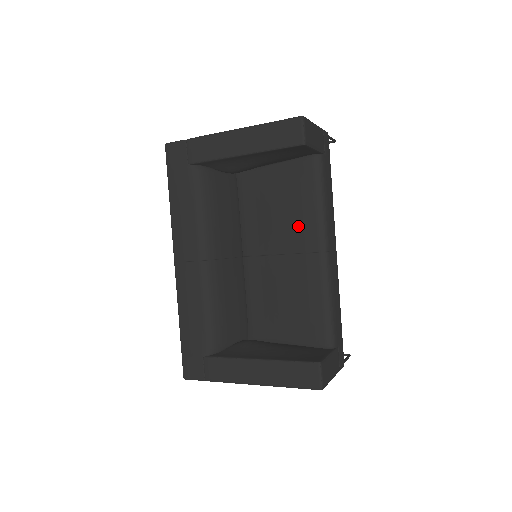
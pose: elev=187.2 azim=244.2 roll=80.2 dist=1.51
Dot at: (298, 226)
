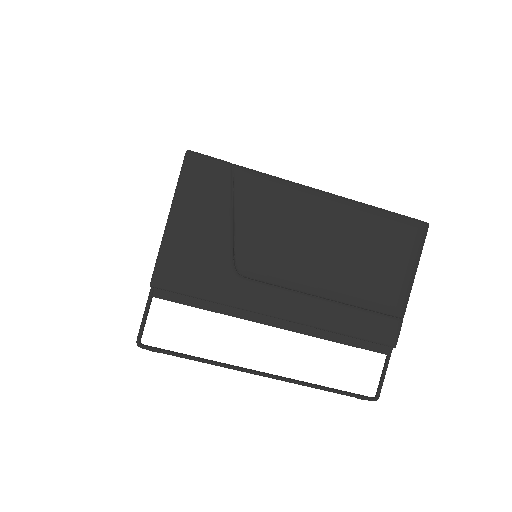
Dot at: occluded
